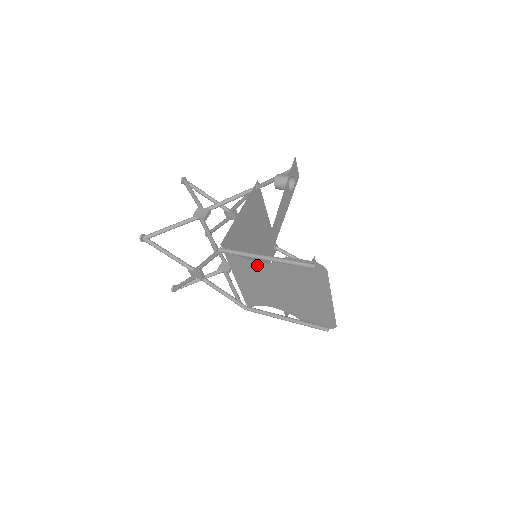
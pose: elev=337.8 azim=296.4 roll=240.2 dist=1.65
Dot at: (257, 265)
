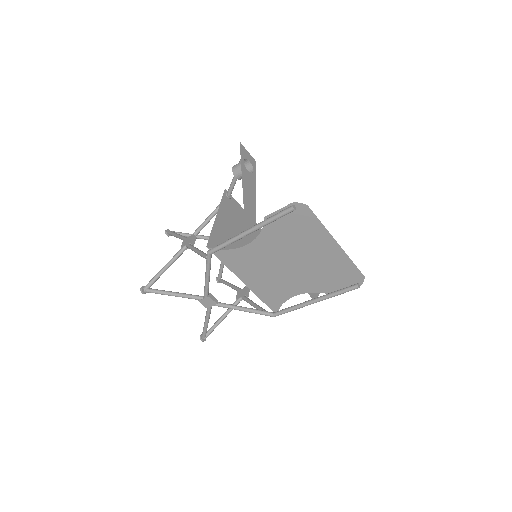
Dot at: (249, 249)
